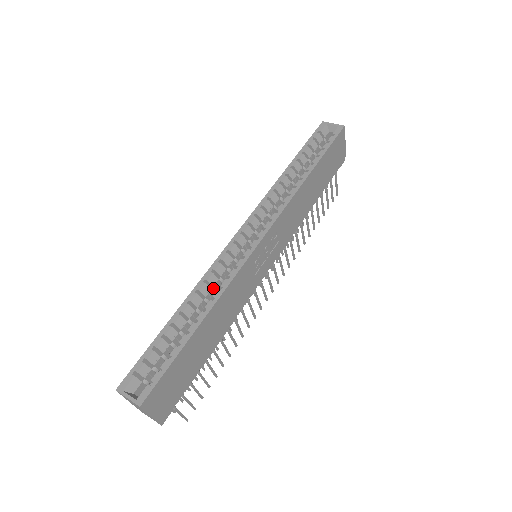
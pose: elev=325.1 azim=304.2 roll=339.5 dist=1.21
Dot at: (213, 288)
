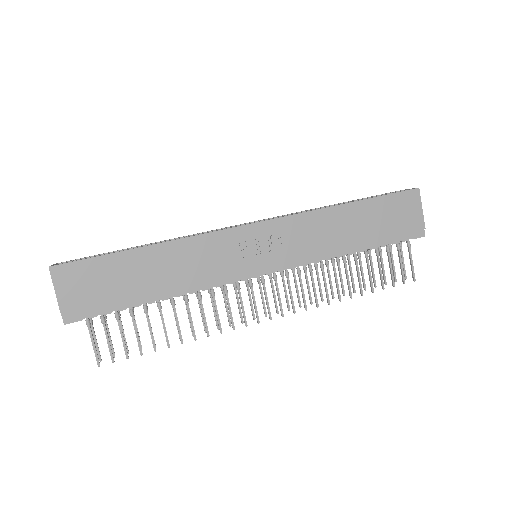
Dot at: occluded
